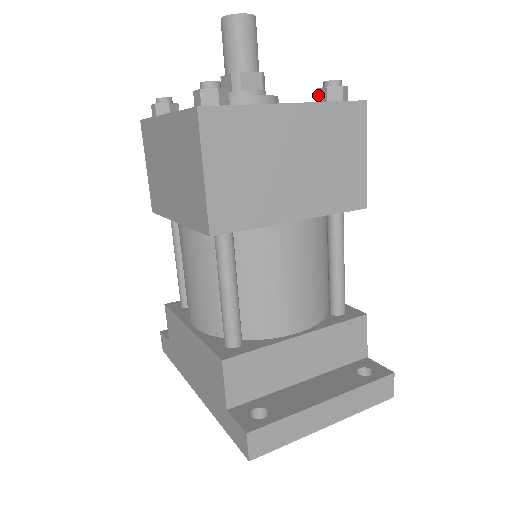
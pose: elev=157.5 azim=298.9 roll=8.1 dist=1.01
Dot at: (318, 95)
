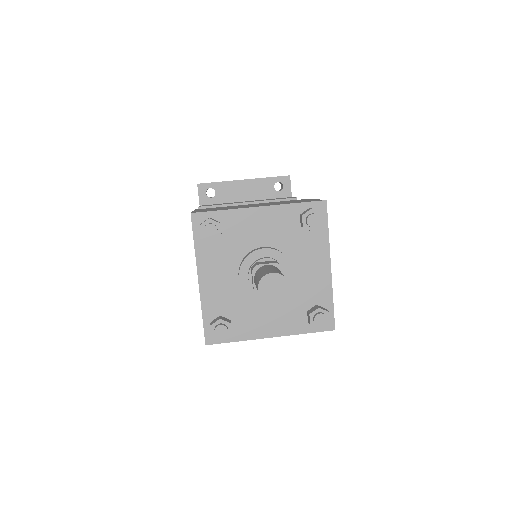
Dot at: (308, 314)
